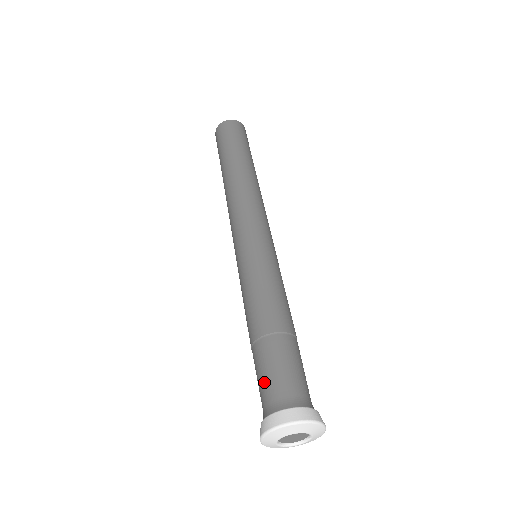
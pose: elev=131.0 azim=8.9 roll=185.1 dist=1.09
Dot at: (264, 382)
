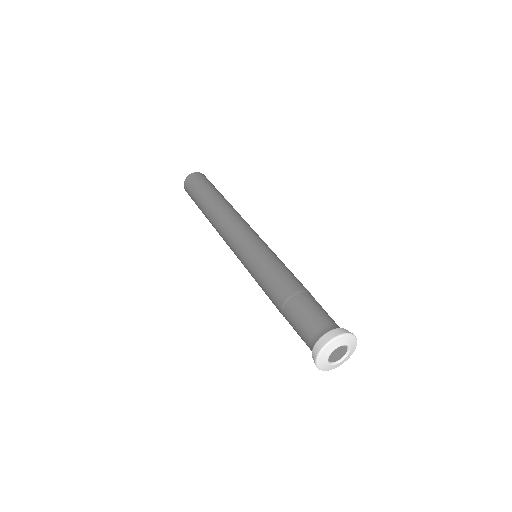
Dot at: (312, 316)
